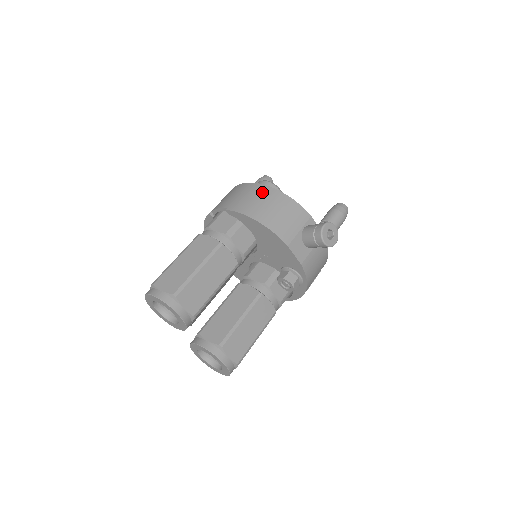
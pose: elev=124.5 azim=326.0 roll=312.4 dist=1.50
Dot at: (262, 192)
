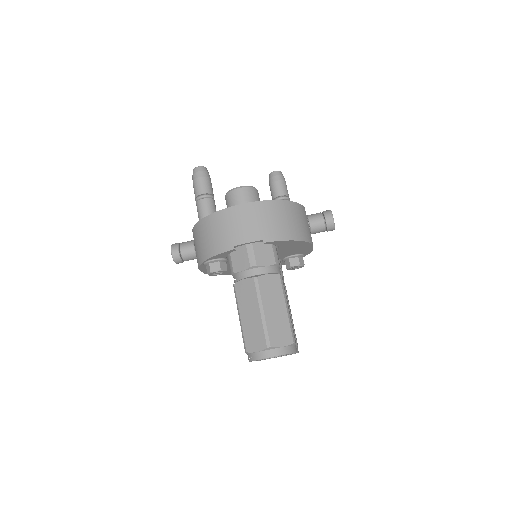
Dot at: (278, 209)
